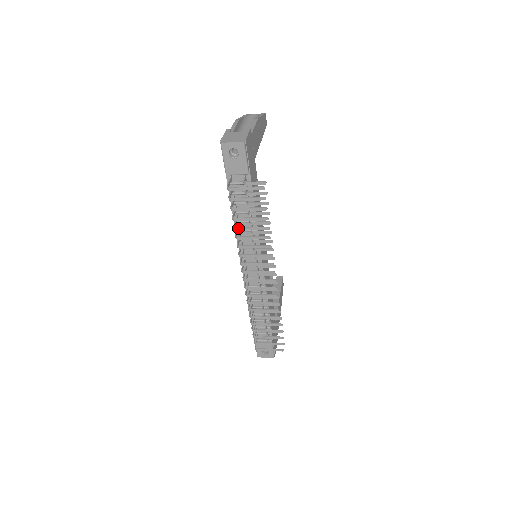
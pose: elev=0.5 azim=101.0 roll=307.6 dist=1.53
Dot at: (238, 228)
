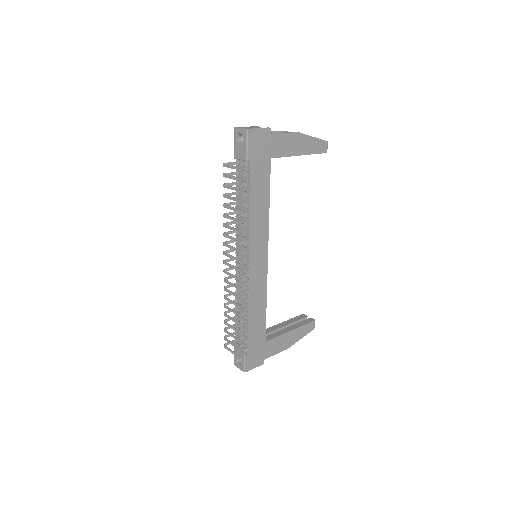
Dot at: (225, 205)
